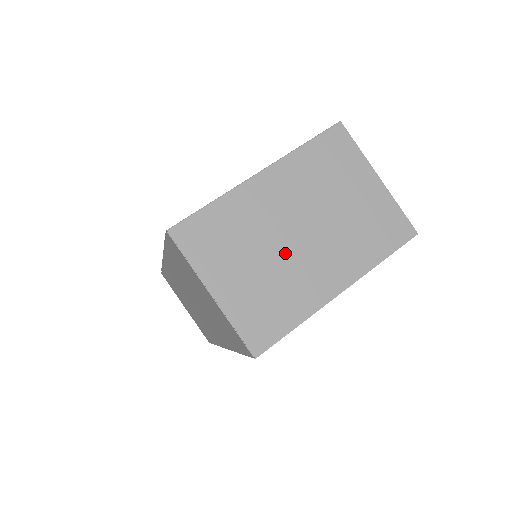
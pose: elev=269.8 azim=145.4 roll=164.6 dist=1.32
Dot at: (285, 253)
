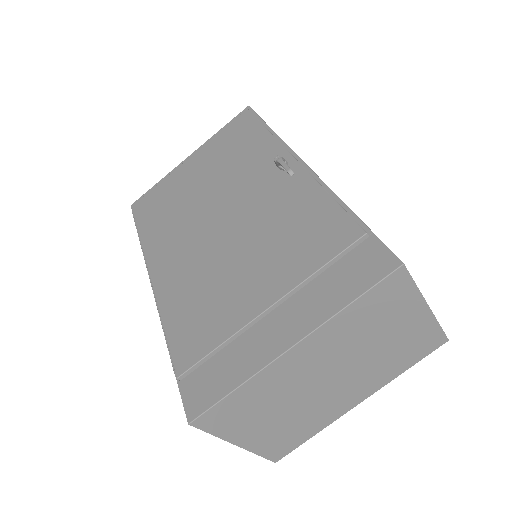
Dot at: (311, 398)
